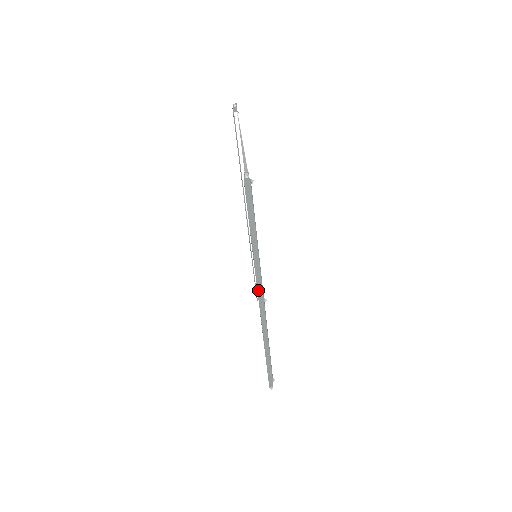
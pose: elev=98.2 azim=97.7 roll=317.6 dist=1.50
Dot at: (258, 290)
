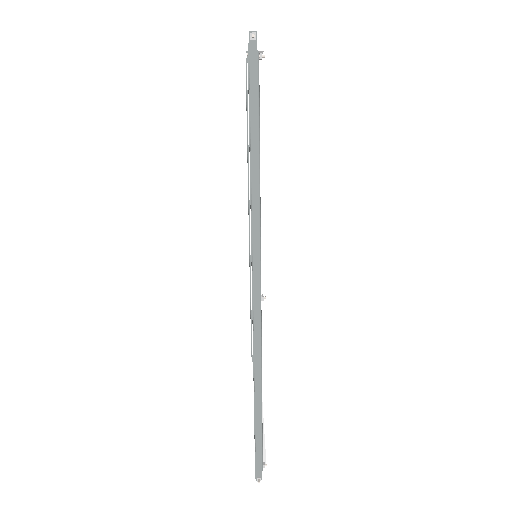
Dot at: (253, 273)
